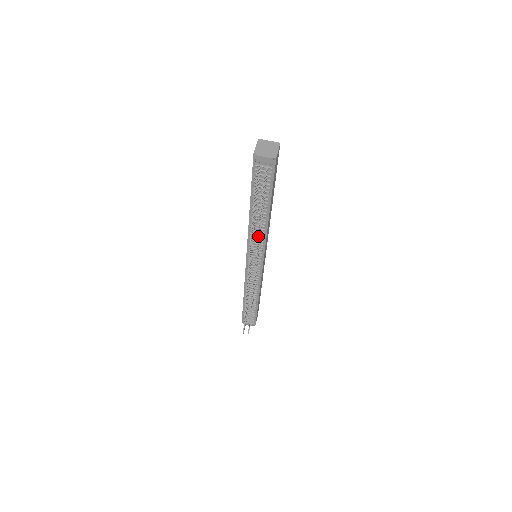
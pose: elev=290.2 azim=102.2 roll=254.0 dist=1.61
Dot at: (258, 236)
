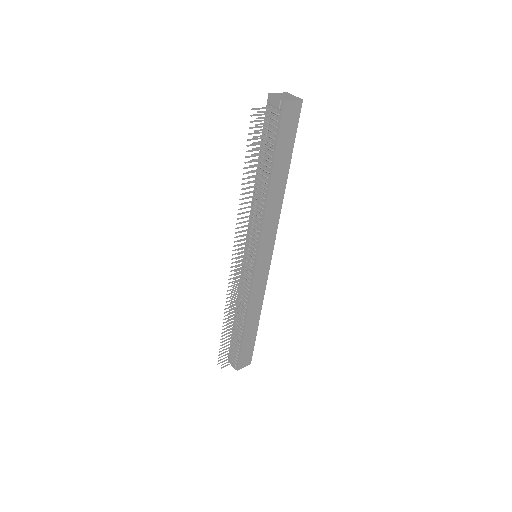
Dot at: (247, 202)
